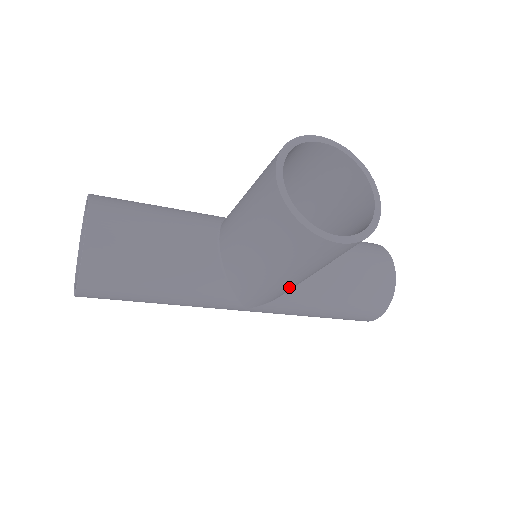
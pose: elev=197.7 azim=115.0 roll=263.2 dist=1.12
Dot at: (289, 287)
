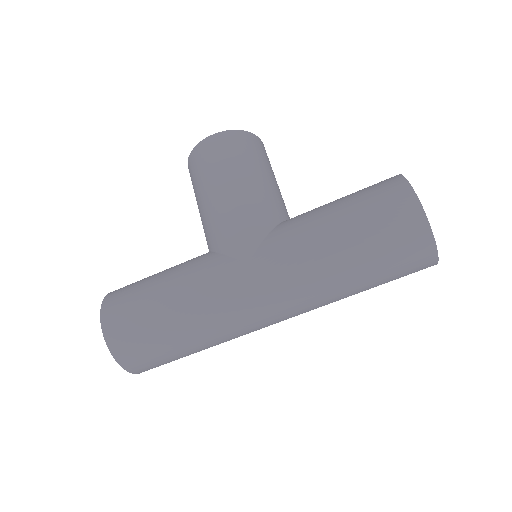
Dot at: (246, 204)
